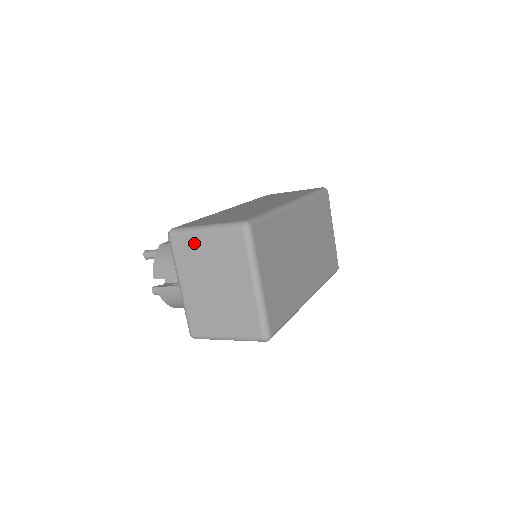
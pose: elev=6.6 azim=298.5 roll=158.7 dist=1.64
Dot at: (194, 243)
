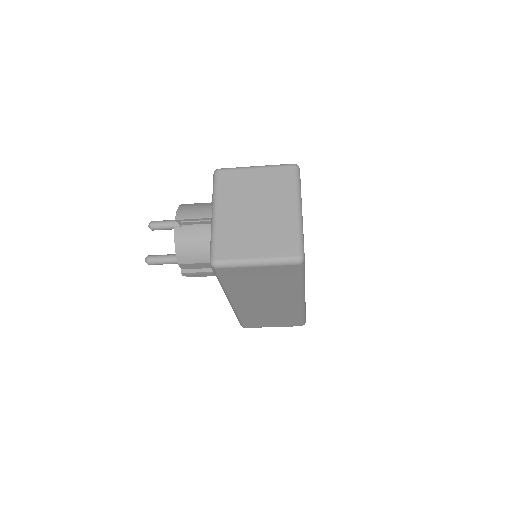
Dot at: (242, 176)
